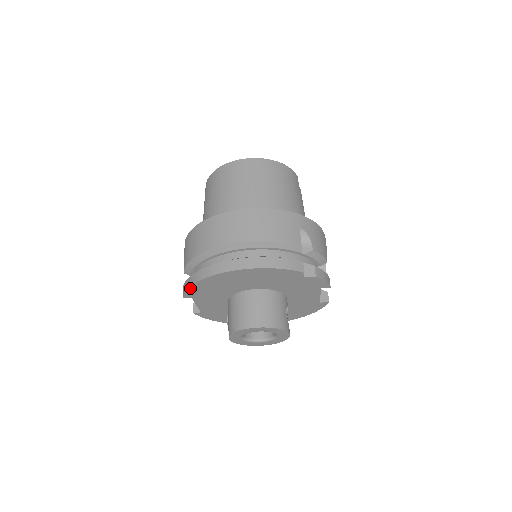
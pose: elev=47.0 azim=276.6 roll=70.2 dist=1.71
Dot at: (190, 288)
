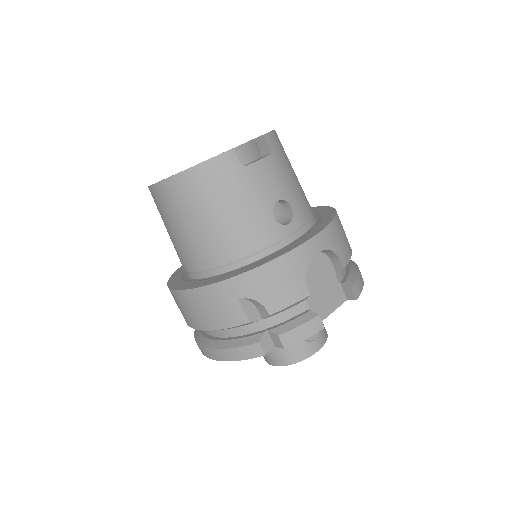
Dot at: occluded
